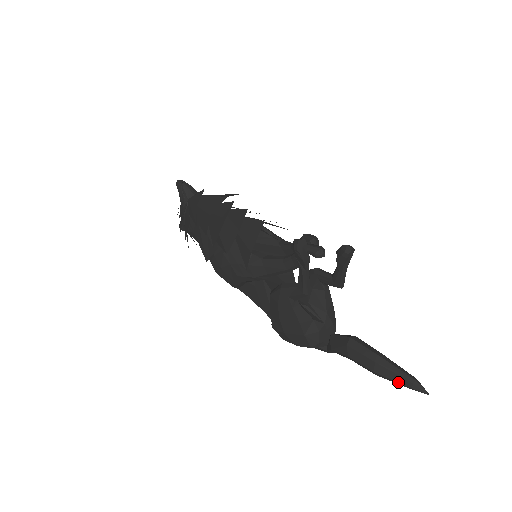
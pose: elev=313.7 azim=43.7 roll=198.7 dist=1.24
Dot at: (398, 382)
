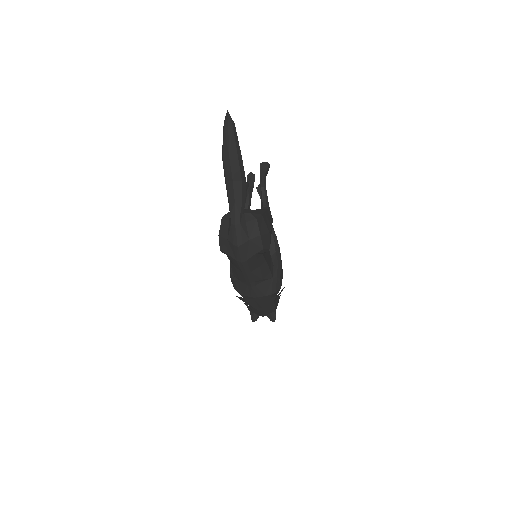
Dot at: (223, 136)
